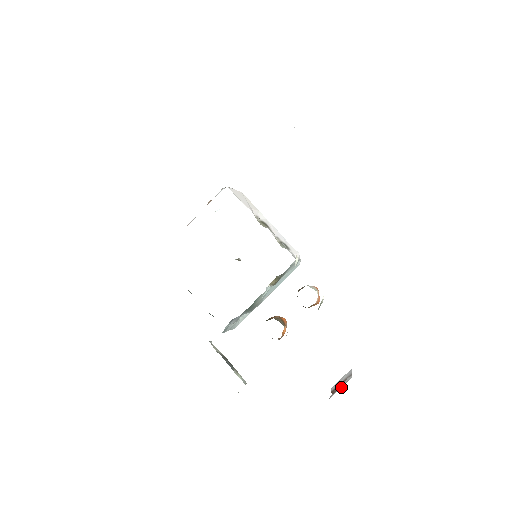
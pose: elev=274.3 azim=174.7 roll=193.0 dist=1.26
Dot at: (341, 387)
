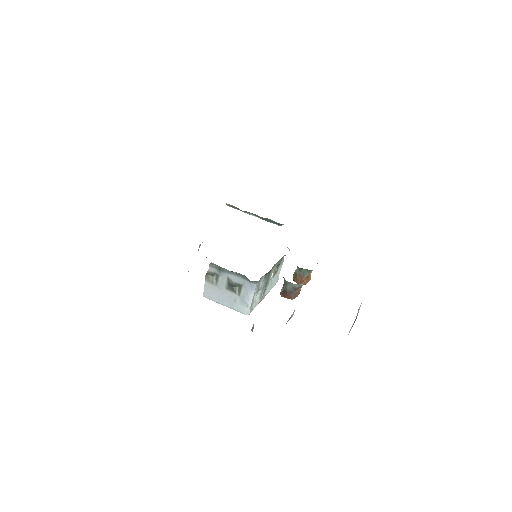
Dot at: (361, 303)
